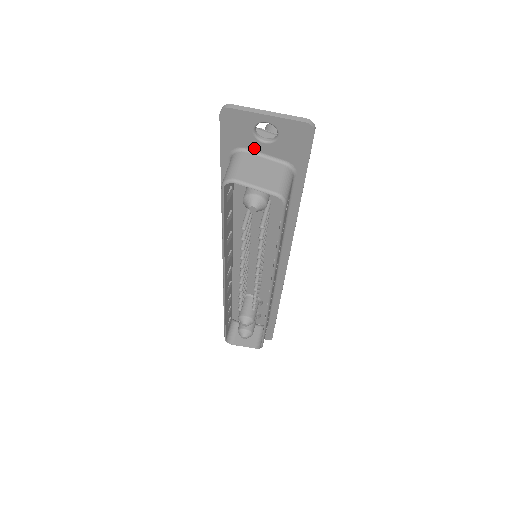
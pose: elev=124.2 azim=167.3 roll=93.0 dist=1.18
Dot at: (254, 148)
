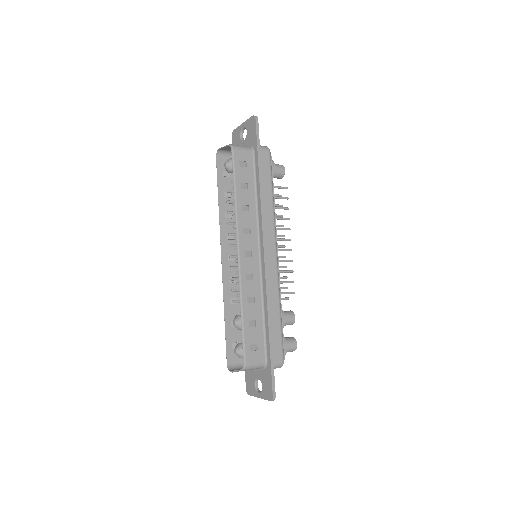
Dot at: occluded
